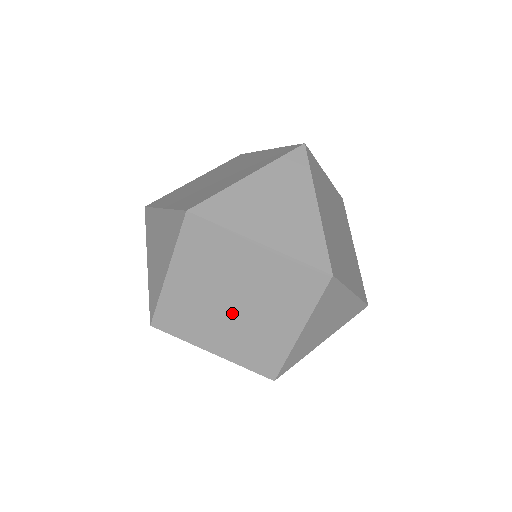
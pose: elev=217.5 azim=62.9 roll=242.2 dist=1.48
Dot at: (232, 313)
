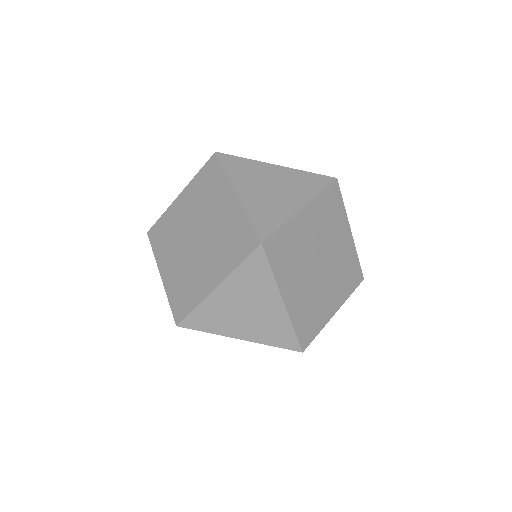
Dot at: occluded
